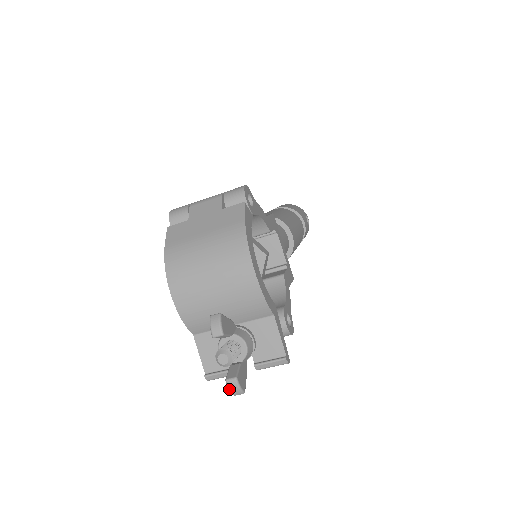
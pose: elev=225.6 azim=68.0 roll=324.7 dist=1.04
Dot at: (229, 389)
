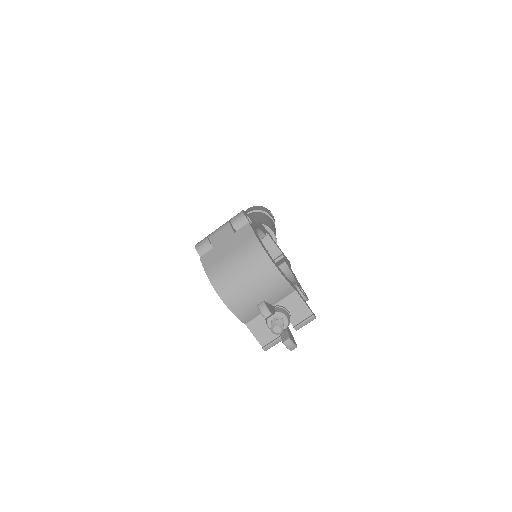
Dot at: (287, 348)
